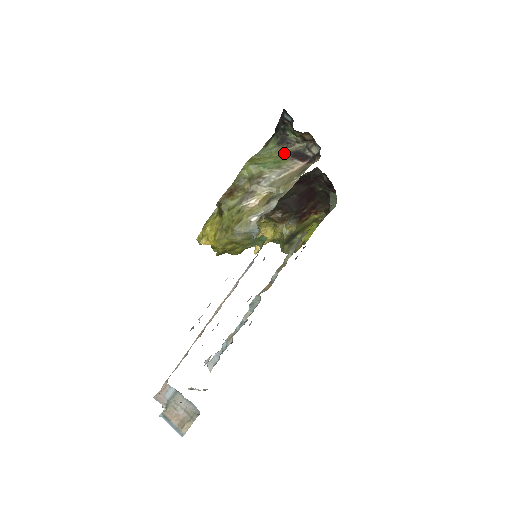
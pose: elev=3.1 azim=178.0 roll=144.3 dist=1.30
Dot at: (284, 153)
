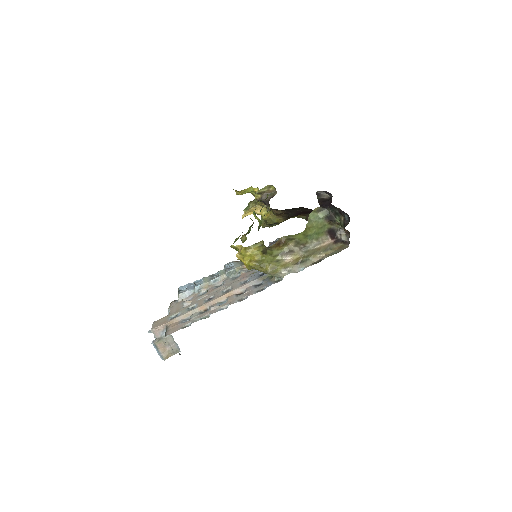
Dot at: (325, 227)
